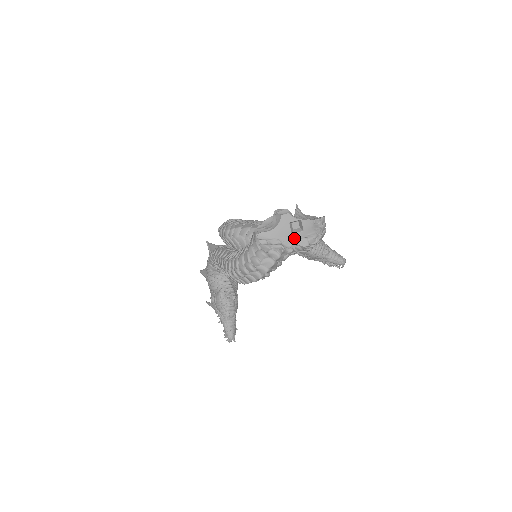
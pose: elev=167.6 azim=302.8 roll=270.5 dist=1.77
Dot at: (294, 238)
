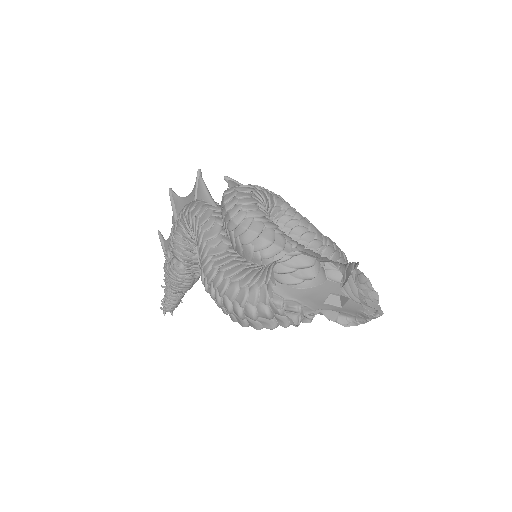
Dot at: (323, 307)
